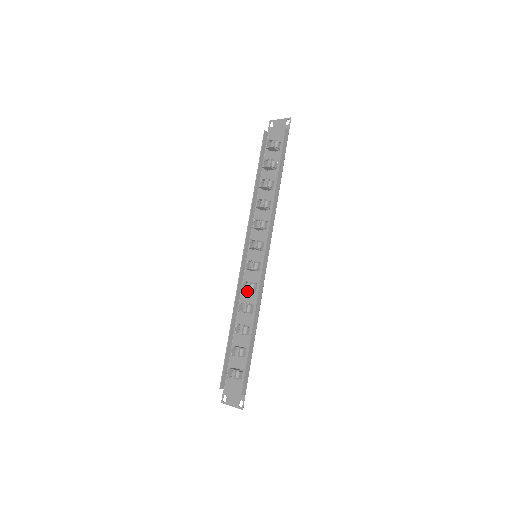
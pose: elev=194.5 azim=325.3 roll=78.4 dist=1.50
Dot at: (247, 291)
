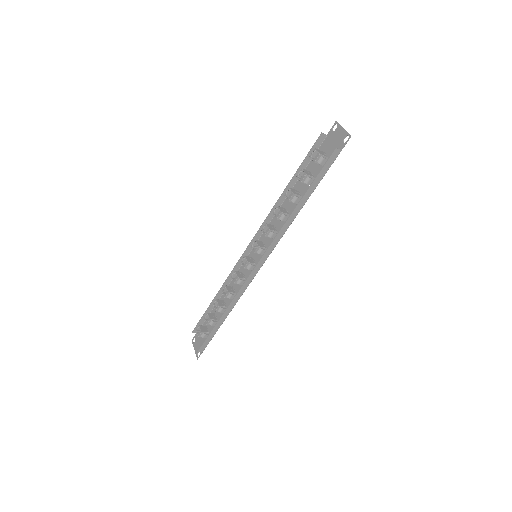
Dot at: occluded
